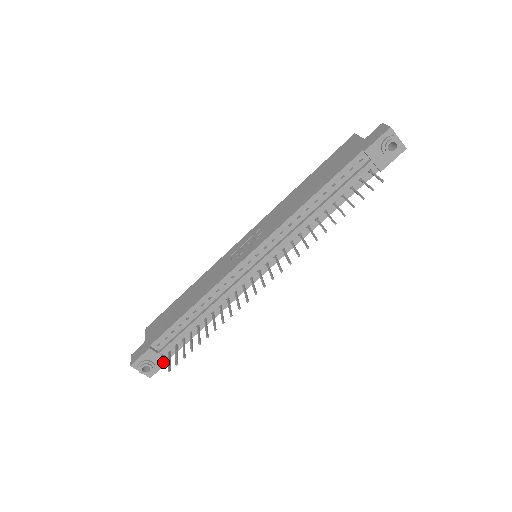
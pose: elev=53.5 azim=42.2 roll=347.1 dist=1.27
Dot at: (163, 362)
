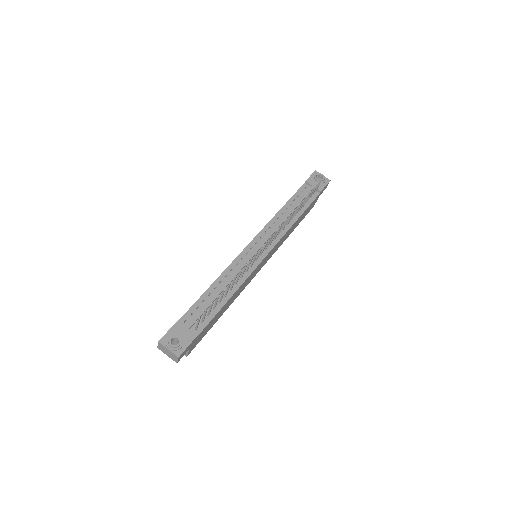
Dot at: (191, 338)
